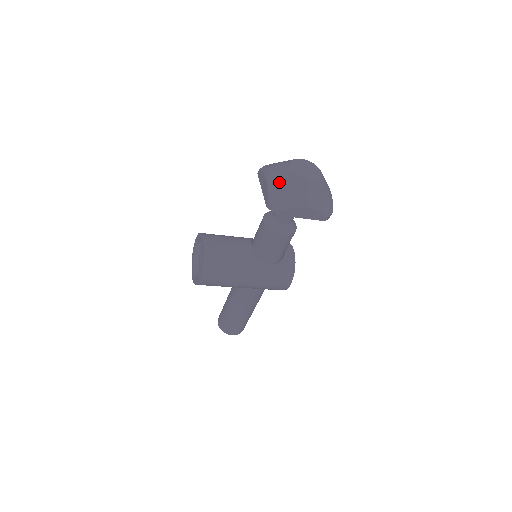
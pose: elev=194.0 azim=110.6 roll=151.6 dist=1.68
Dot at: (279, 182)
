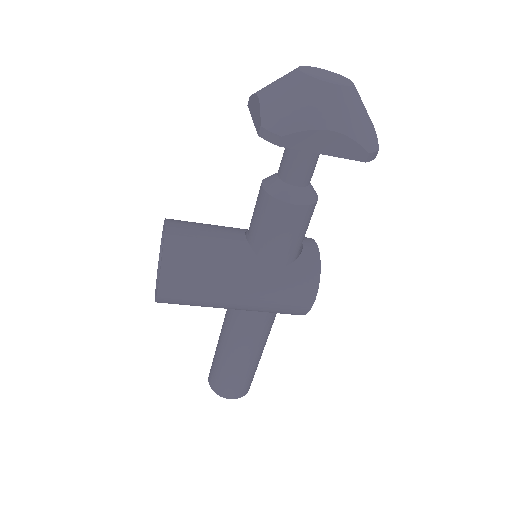
Dot at: (279, 93)
